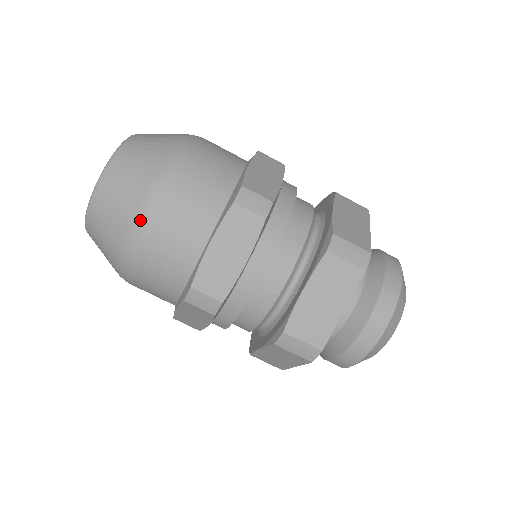
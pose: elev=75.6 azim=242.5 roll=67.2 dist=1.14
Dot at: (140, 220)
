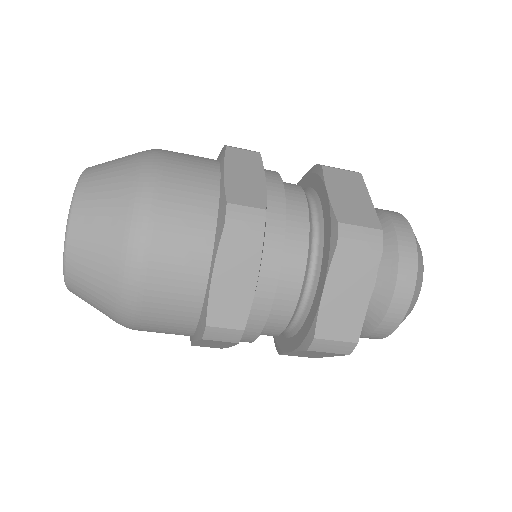
Dot at: (128, 274)
